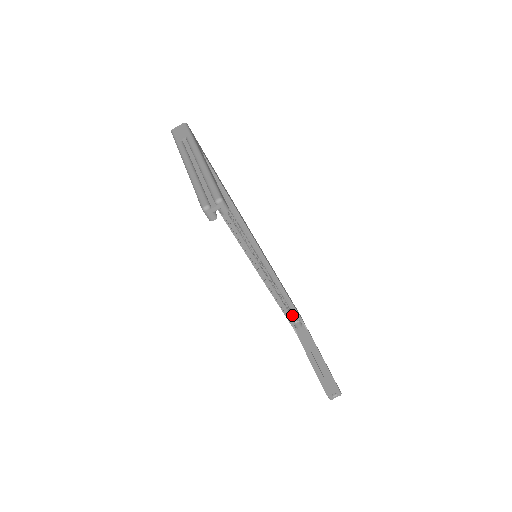
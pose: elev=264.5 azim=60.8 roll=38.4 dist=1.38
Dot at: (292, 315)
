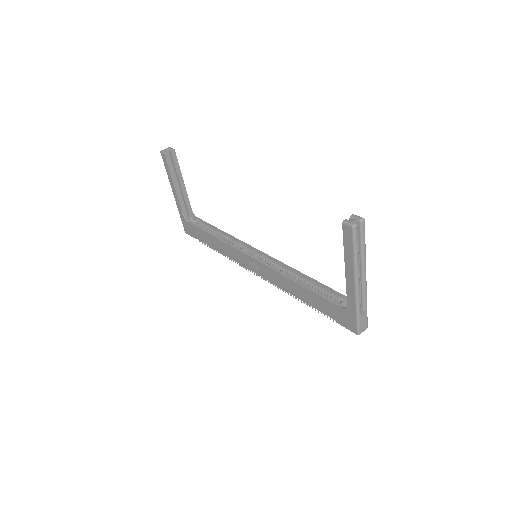
Dot at: occluded
